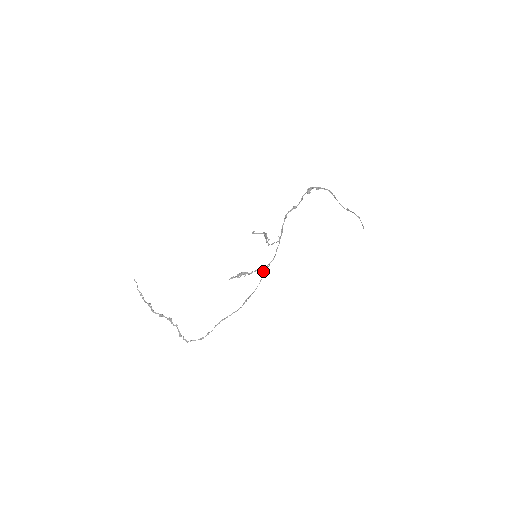
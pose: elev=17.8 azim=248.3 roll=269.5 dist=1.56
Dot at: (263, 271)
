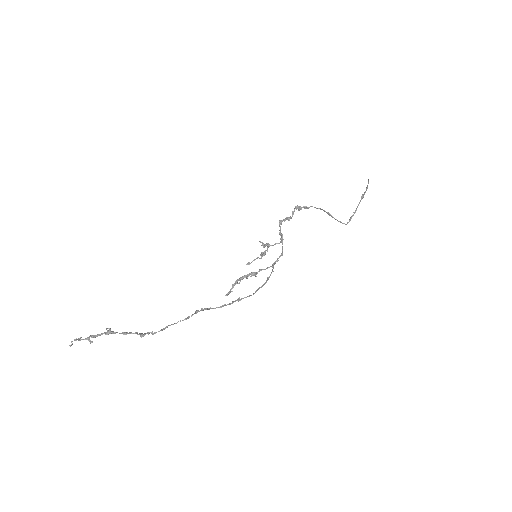
Dot at: occluded
